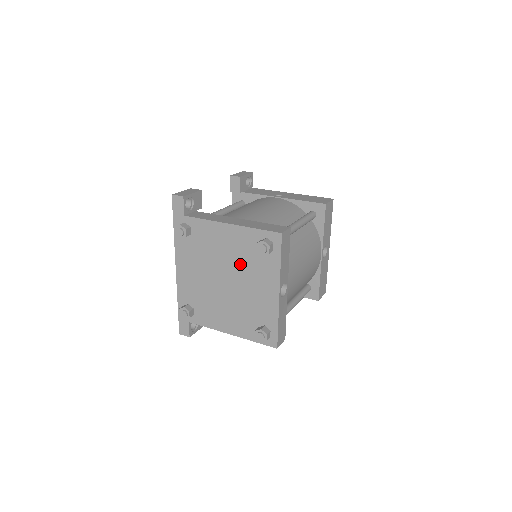
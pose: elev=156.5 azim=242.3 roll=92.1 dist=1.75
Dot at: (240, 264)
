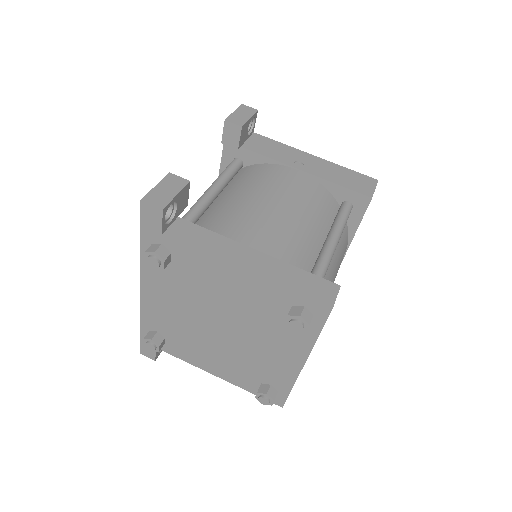
Dot at: (250, 319)
